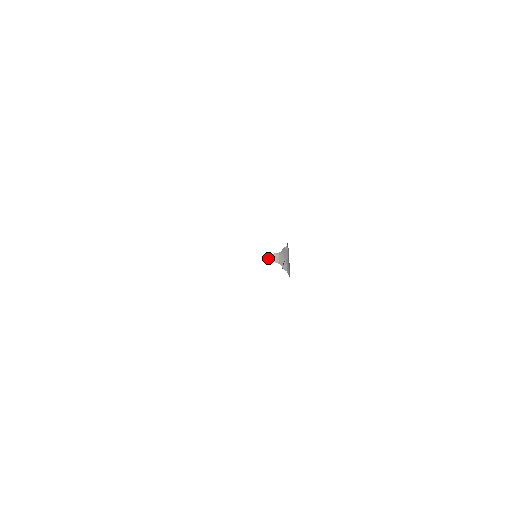
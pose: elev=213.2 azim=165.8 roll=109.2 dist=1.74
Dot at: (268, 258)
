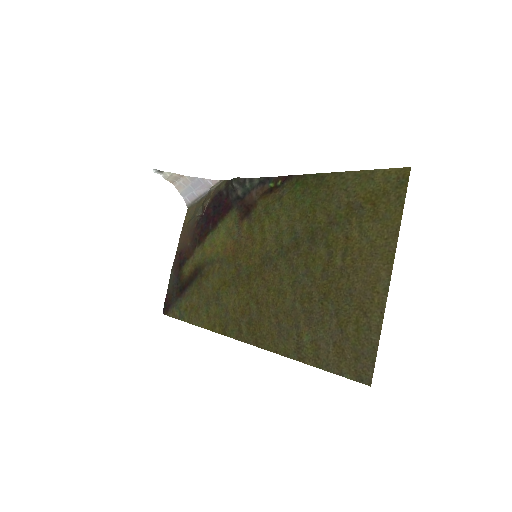
Dot at: (159, 173)
